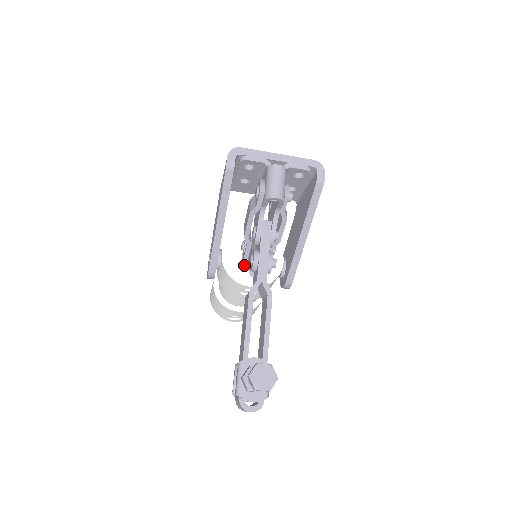
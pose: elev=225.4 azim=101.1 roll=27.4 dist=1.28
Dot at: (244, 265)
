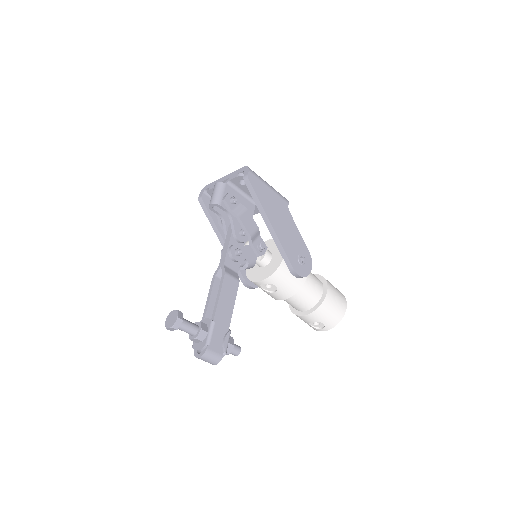
Dot at: (258, 267)
